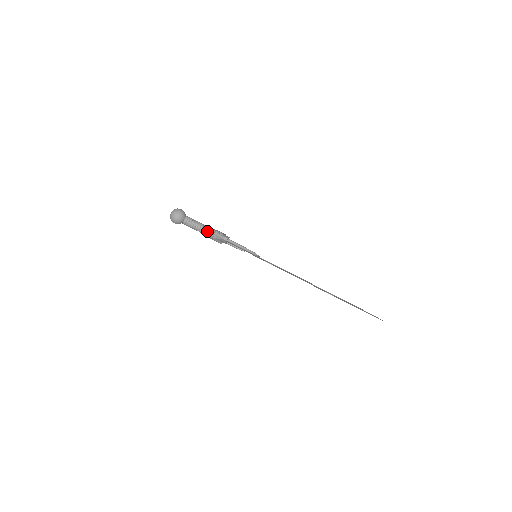
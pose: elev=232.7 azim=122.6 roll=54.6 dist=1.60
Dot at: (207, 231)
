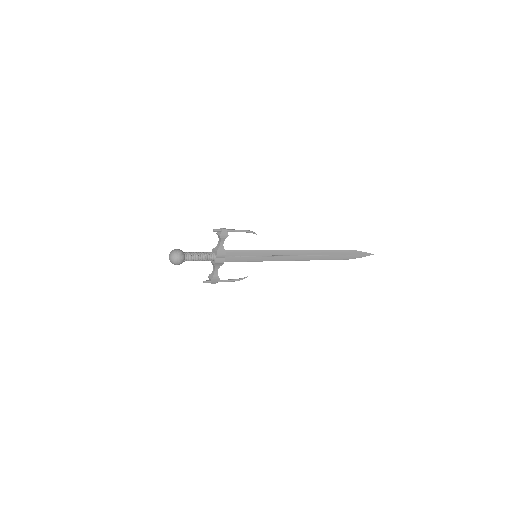
Dot at: (206, 260)
